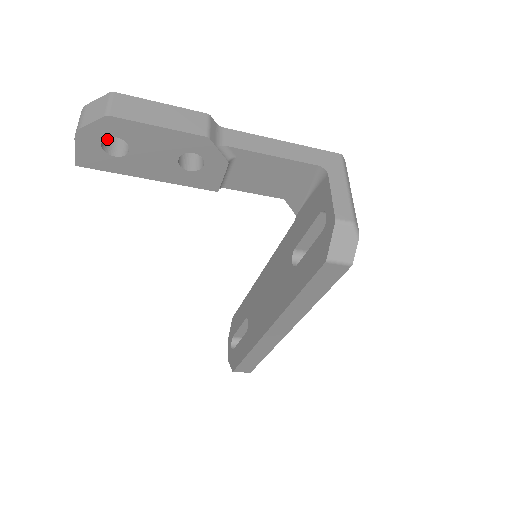
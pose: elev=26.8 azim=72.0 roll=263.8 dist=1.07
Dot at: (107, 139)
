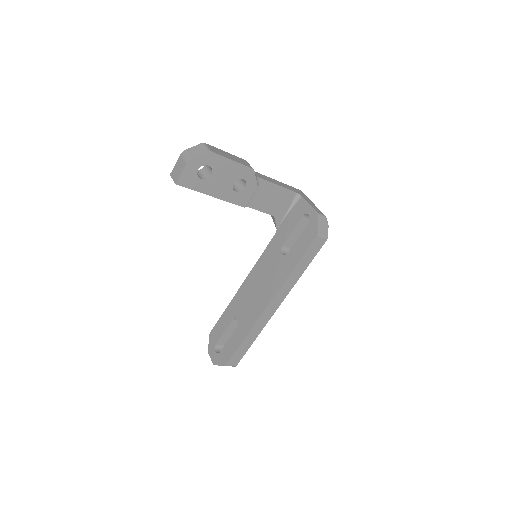
Dot at: occluded
